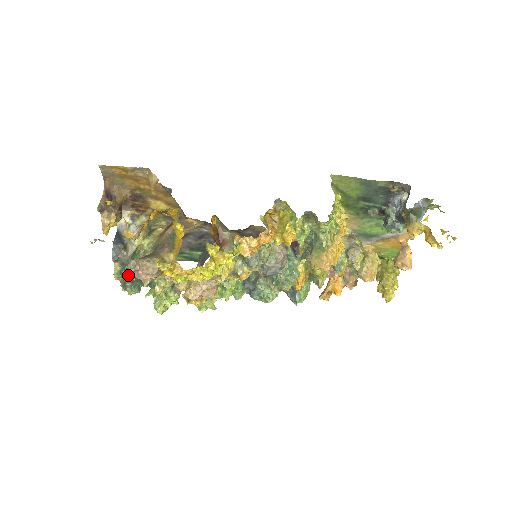
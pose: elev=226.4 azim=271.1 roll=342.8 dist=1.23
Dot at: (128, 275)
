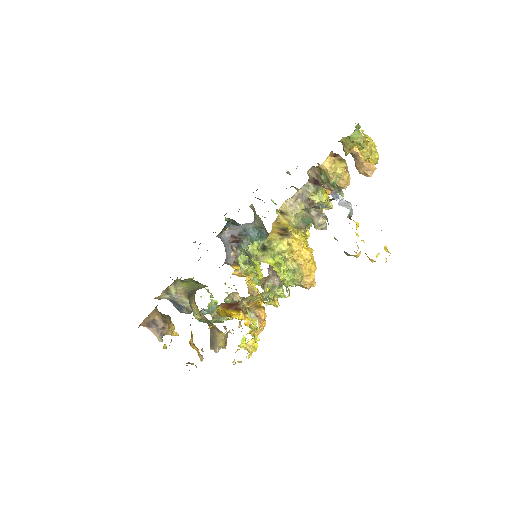
Dot at: (205, 312)
